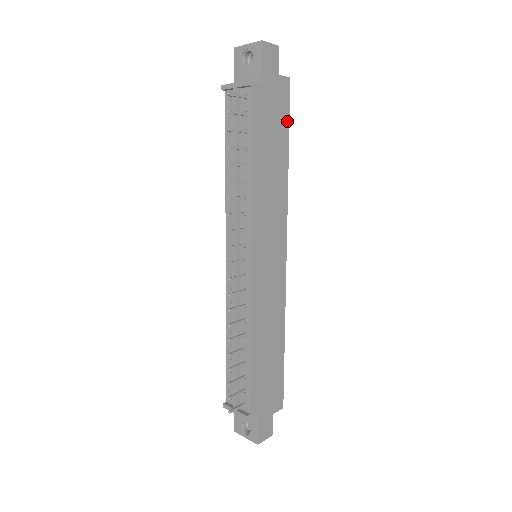
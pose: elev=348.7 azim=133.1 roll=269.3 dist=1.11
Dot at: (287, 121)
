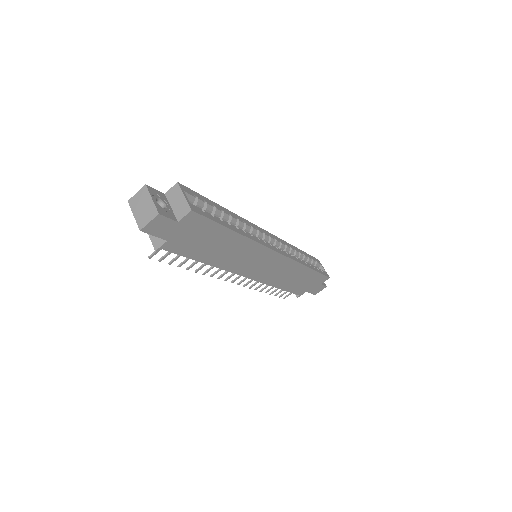
Dot at: (215, 225)
